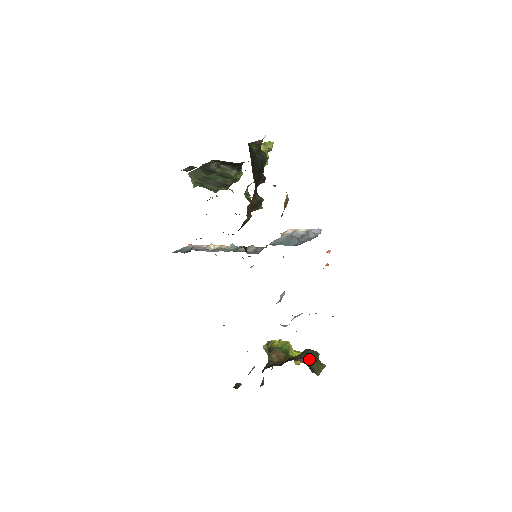
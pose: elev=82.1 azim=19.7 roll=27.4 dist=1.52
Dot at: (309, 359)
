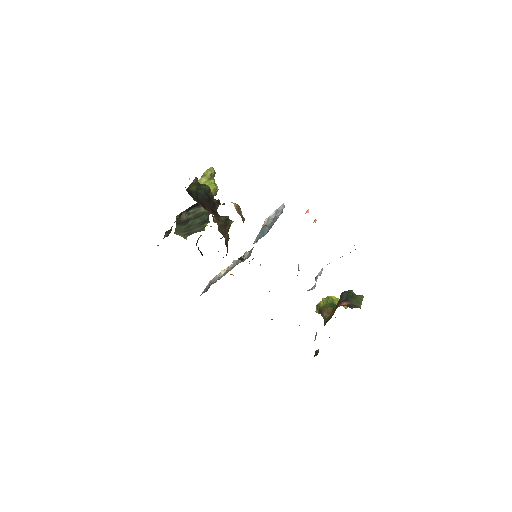
Dot at: (346, 300)
